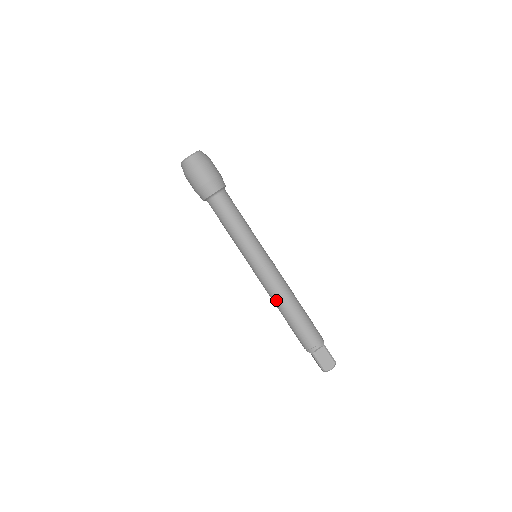
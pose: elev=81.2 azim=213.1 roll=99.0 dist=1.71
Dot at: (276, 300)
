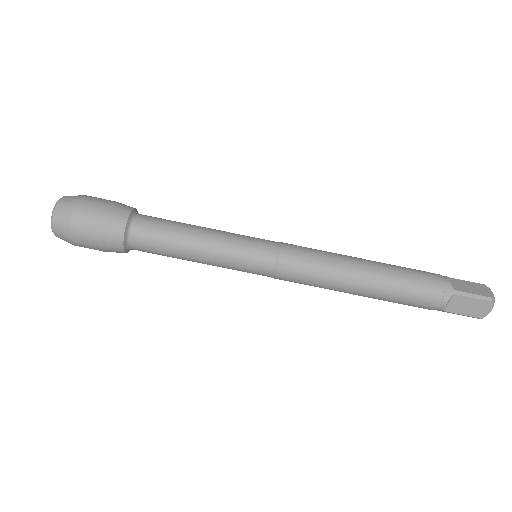
Dot at: occluded
